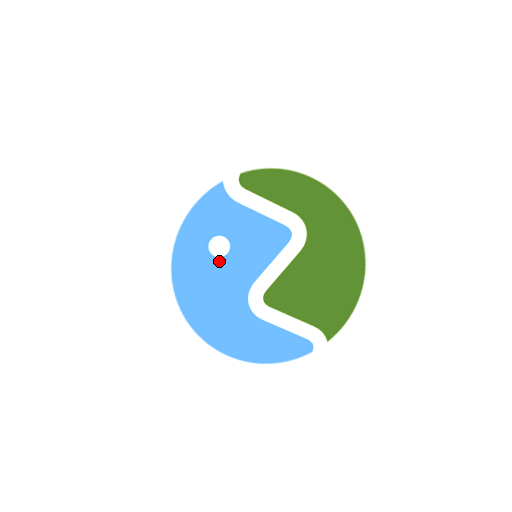
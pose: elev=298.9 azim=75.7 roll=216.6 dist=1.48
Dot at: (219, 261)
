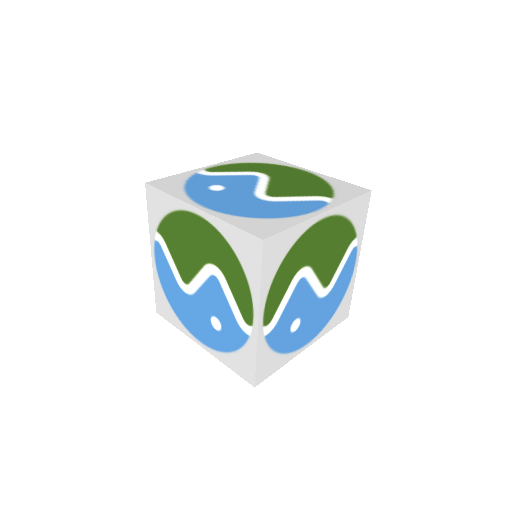
Dot at: (222, 192)
